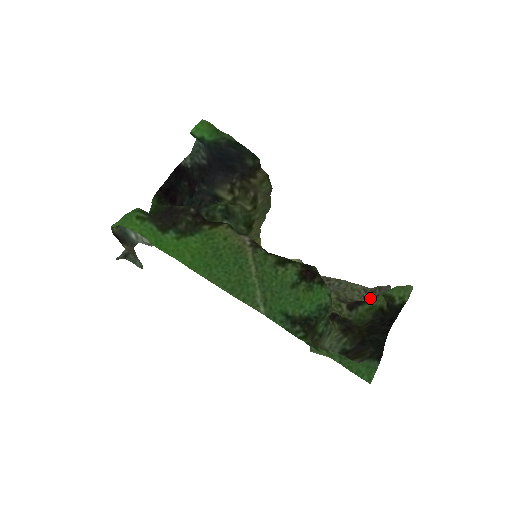
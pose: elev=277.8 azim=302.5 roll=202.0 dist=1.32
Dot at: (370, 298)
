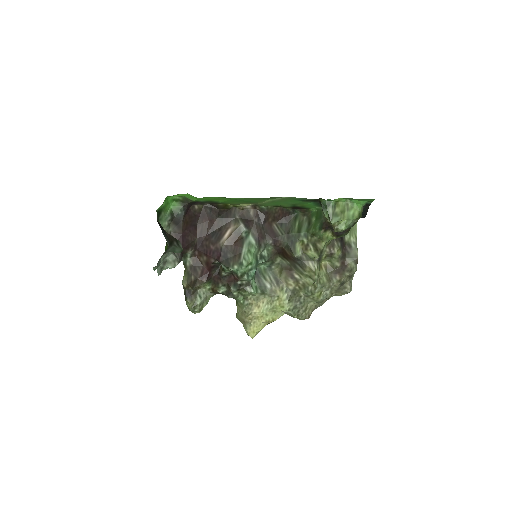
Dot at: occluded
